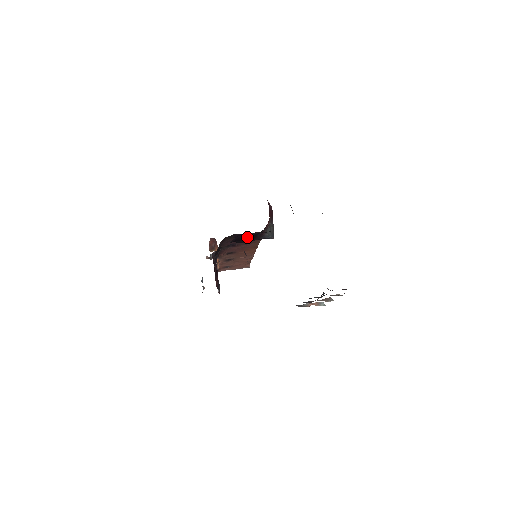
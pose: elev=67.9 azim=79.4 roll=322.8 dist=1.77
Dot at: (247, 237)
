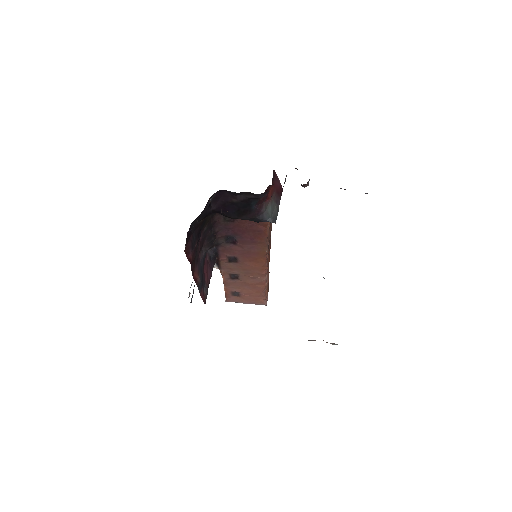
Dot at: (236, 205)
